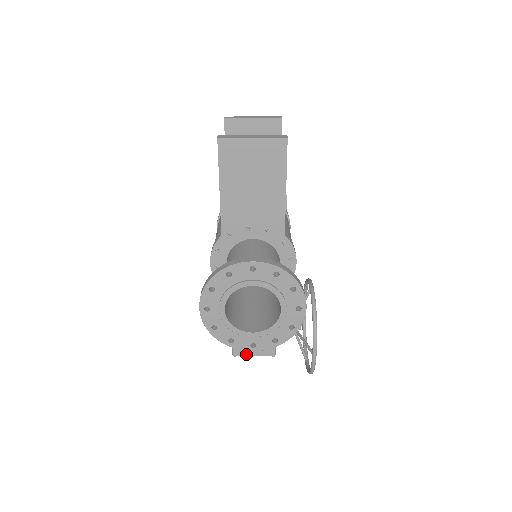
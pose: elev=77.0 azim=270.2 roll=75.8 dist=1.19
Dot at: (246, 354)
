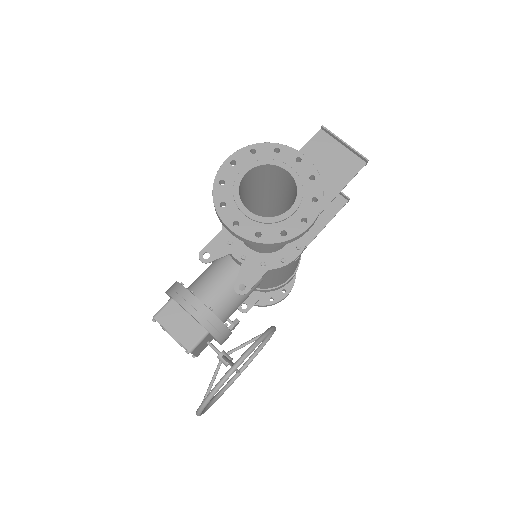
Dot at: (166, 326)
